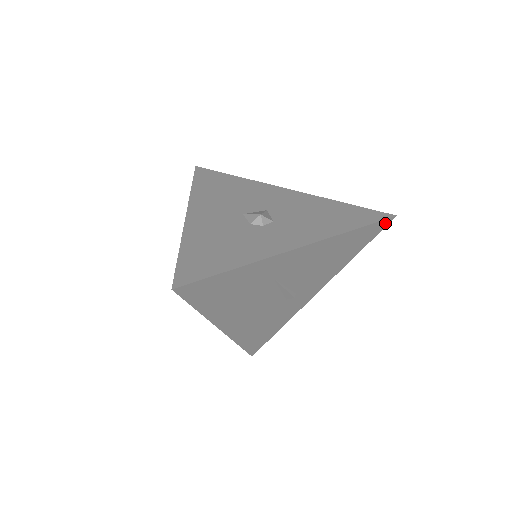
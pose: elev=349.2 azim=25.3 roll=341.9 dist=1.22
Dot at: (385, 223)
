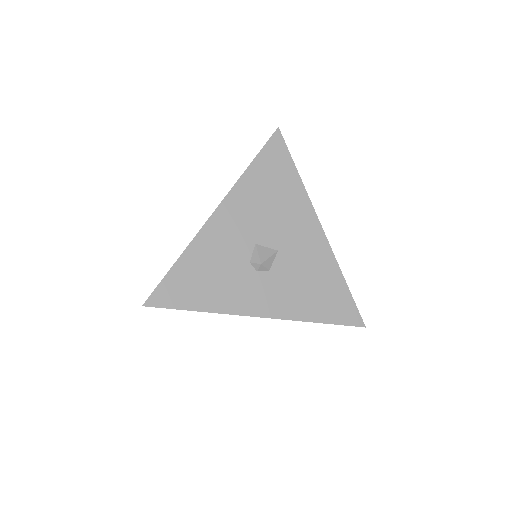
Dot at: (353, 324)
